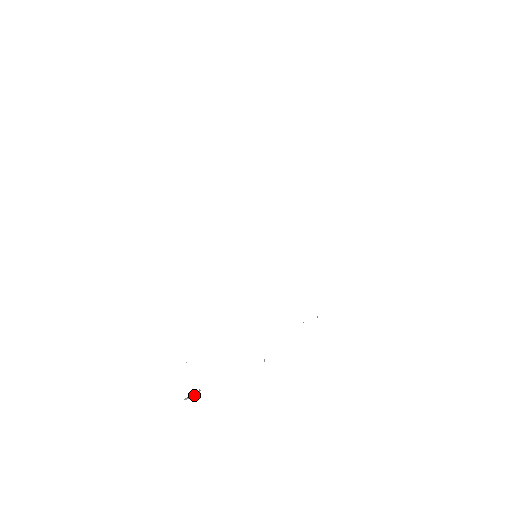
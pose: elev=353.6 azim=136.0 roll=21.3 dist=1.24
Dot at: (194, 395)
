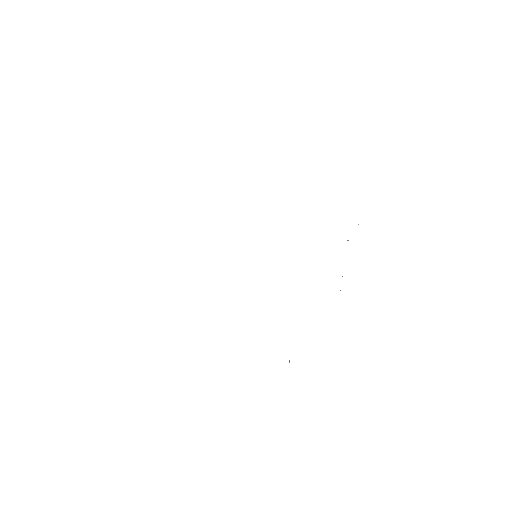
Dot at: (289, 361)
